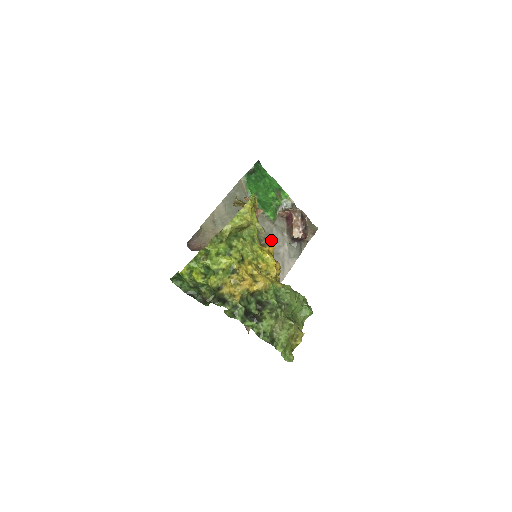
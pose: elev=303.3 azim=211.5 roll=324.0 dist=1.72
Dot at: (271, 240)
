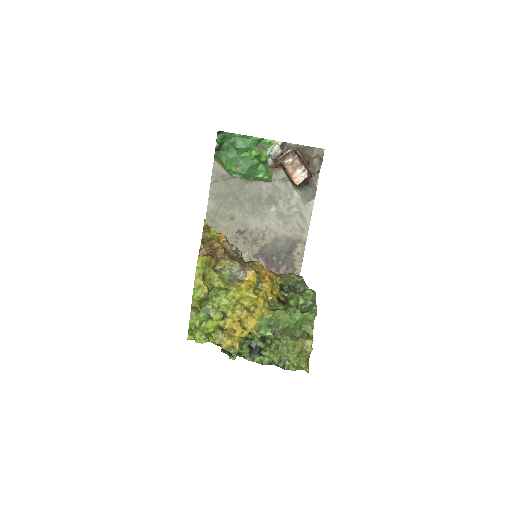
Dot at: (277, 199)
